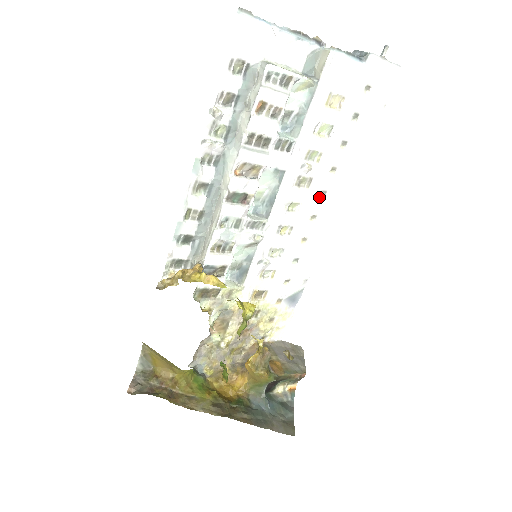
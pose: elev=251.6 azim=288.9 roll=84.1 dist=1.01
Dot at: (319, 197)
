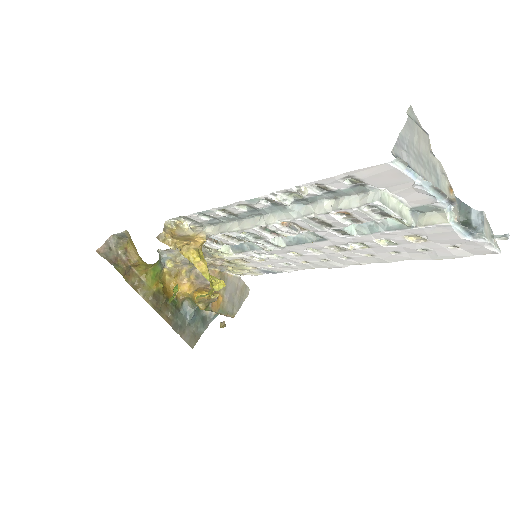
Dot at: (342, 257)
